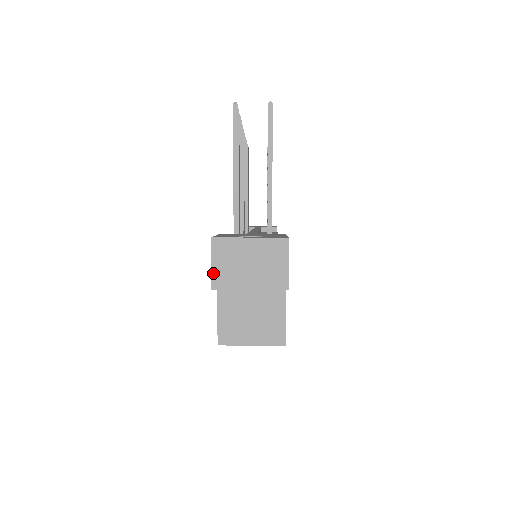
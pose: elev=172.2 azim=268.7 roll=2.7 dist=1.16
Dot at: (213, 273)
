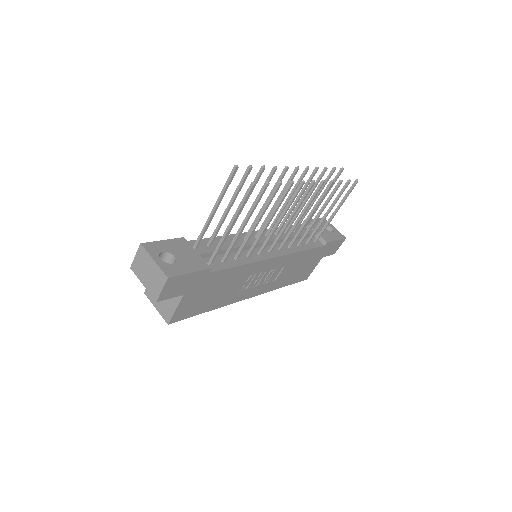
Dot at: (134, 261)
